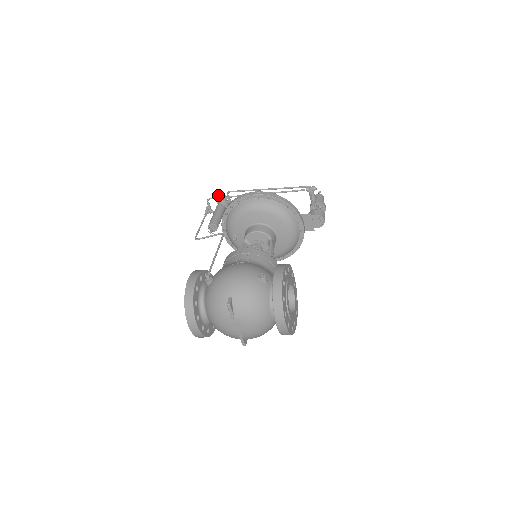
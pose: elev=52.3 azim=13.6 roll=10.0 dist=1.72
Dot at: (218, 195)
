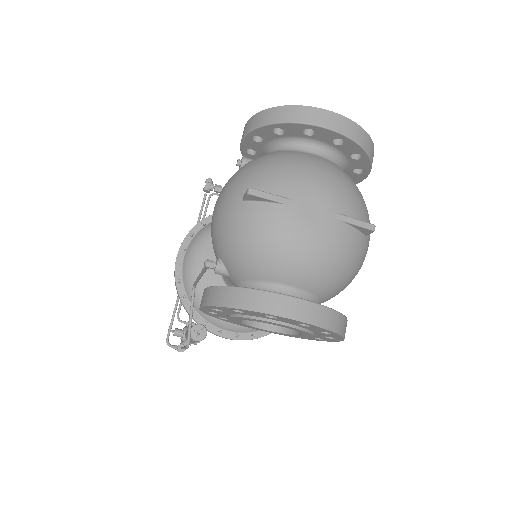
Dot at: (175, 335)
